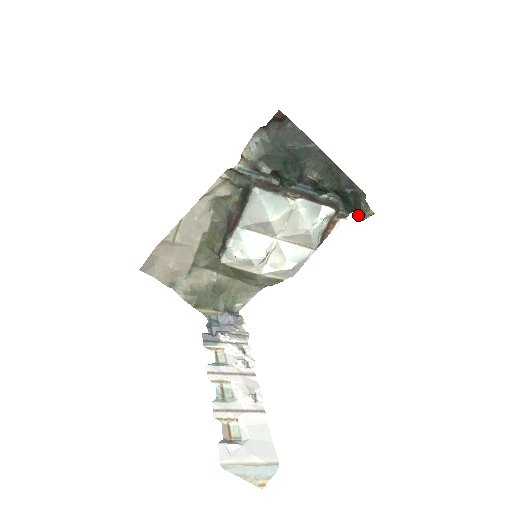
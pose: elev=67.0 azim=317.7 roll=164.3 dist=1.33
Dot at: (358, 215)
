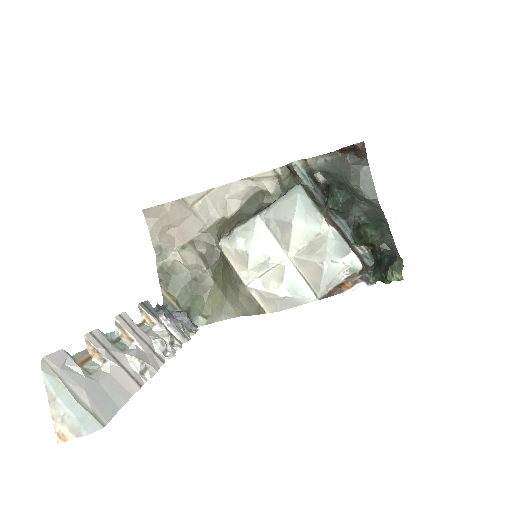
Dot at: (385, 272)
